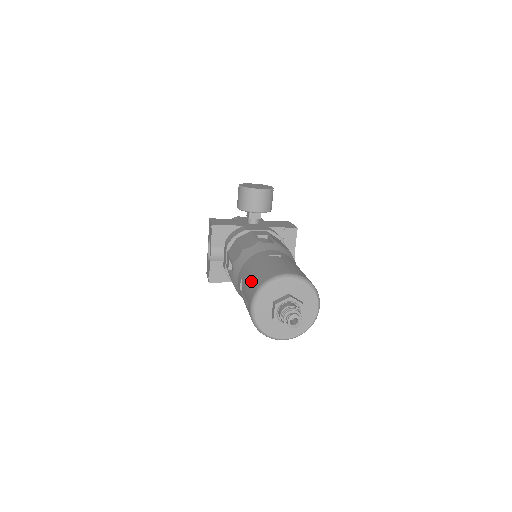
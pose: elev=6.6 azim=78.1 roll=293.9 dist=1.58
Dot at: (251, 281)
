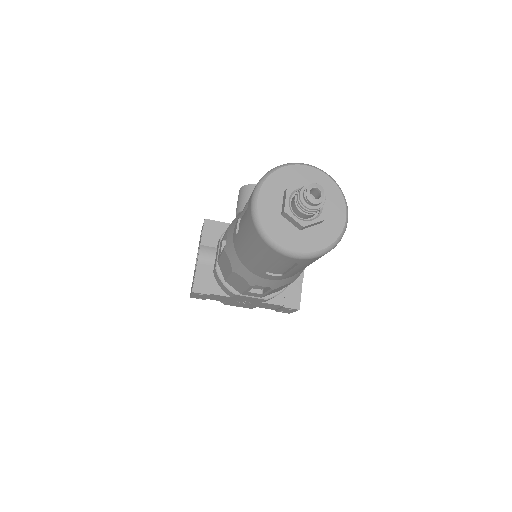
Dot at: occluded
